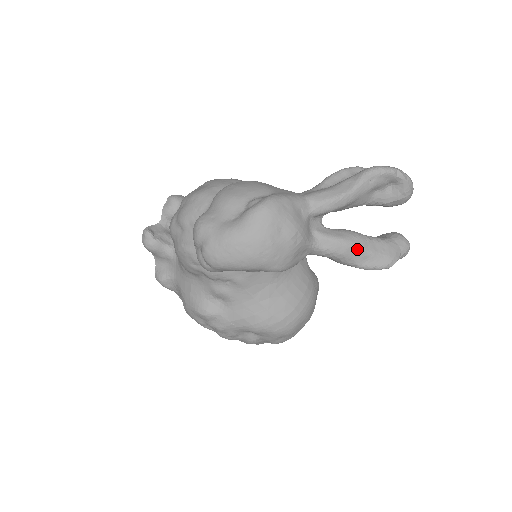
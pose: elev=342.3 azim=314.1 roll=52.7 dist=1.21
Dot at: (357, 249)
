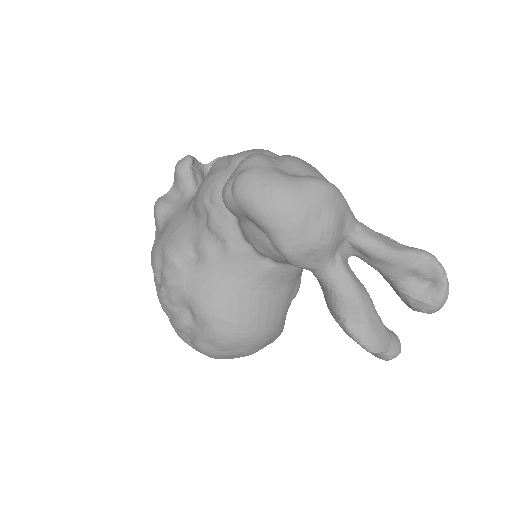
Dot at: (360, 305)
